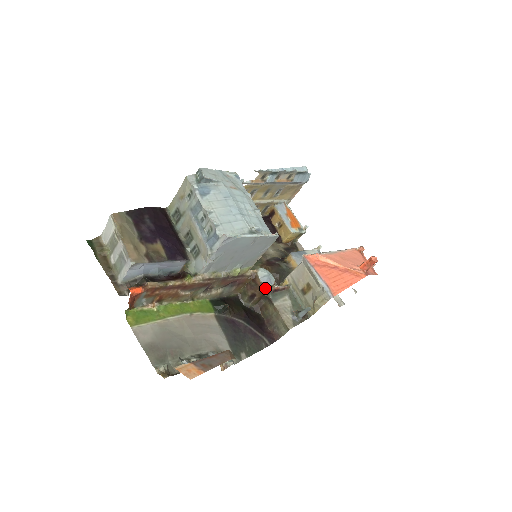
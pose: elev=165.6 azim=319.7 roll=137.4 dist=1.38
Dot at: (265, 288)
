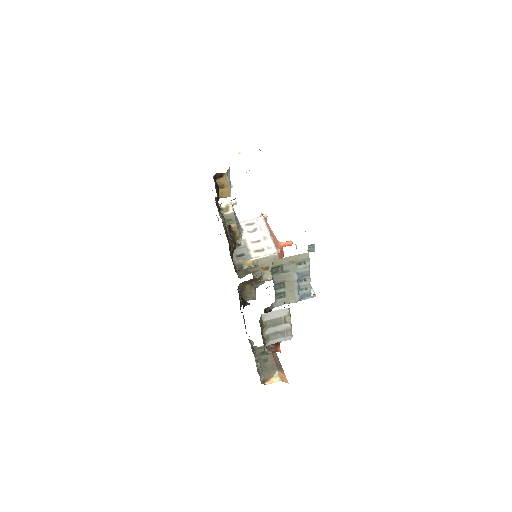
Dot at: occluded
